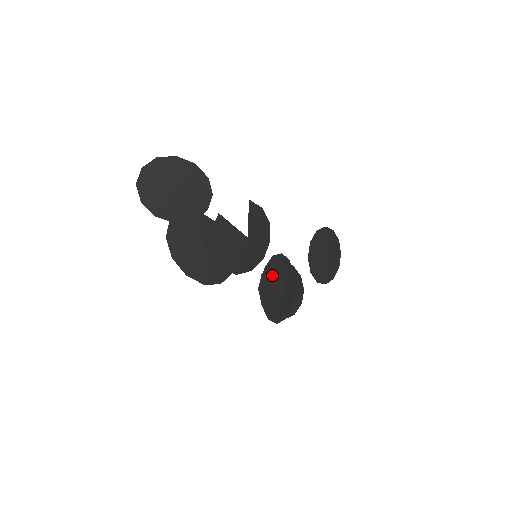
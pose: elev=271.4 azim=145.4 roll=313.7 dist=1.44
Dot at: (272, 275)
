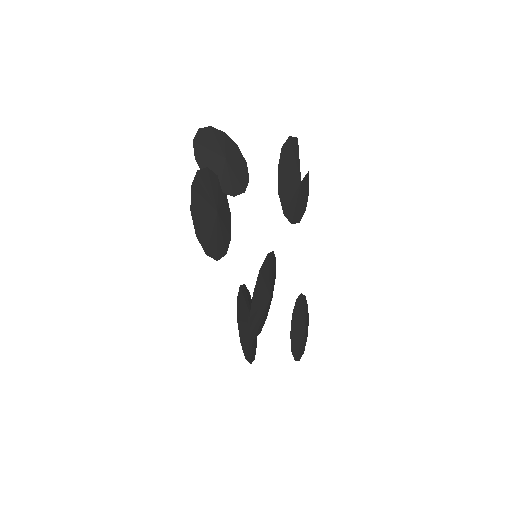
Dot at: (272, 268)
